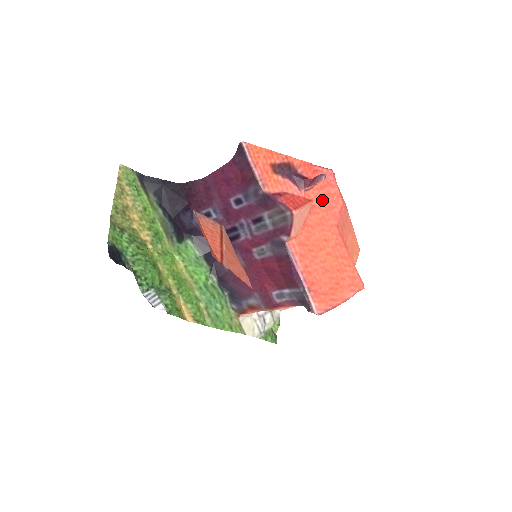
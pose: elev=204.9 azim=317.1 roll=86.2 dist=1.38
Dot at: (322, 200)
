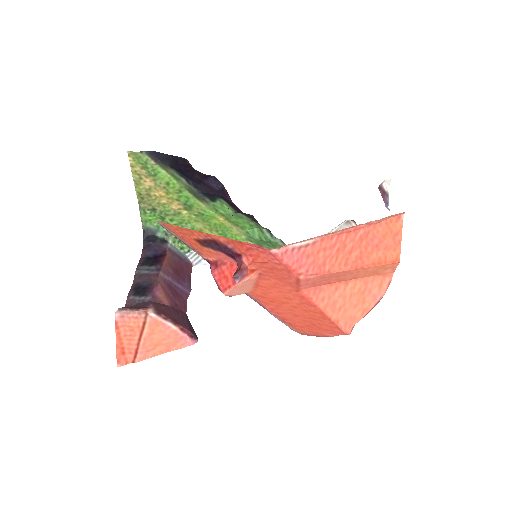
Dot at: (269, 271)
